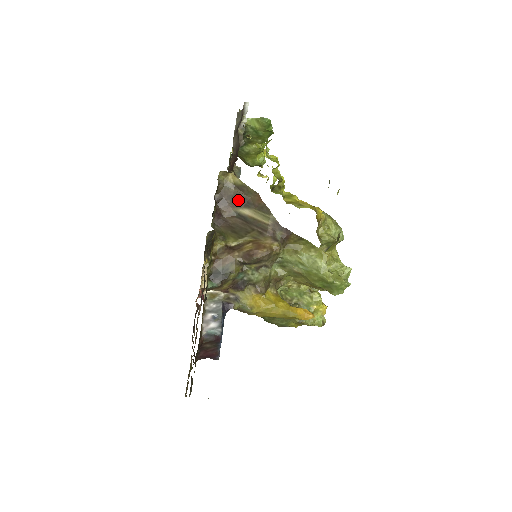
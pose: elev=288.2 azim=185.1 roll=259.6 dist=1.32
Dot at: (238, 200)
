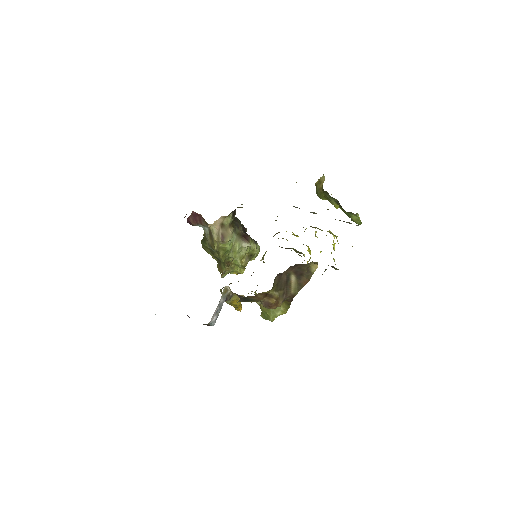
Dot at: (299, 272)
